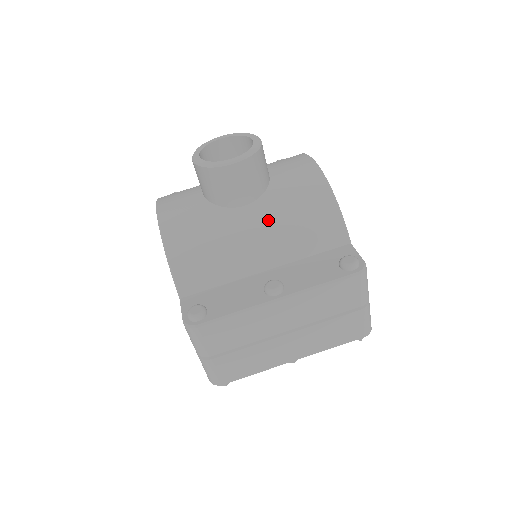
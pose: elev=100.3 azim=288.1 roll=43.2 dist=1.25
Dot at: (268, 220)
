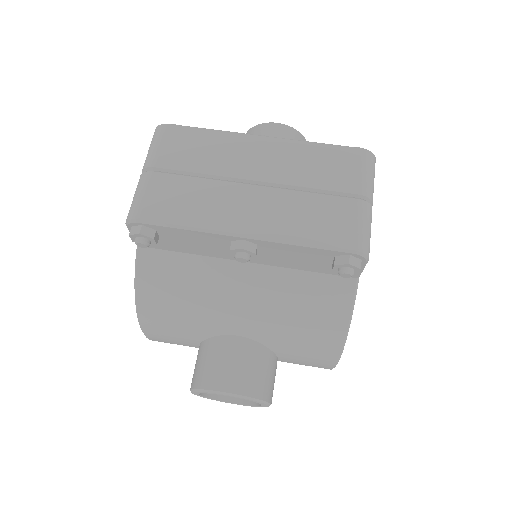
Dot at: occluded
